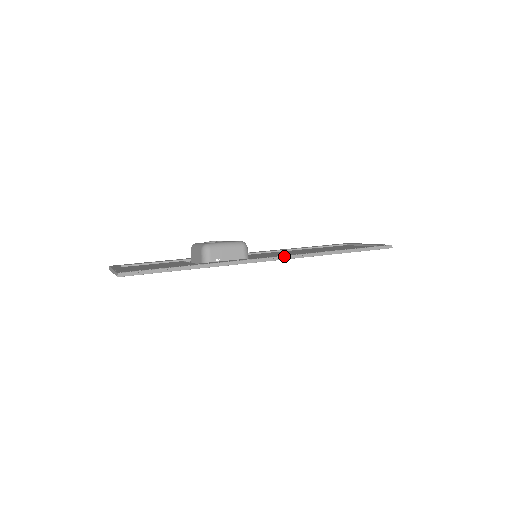
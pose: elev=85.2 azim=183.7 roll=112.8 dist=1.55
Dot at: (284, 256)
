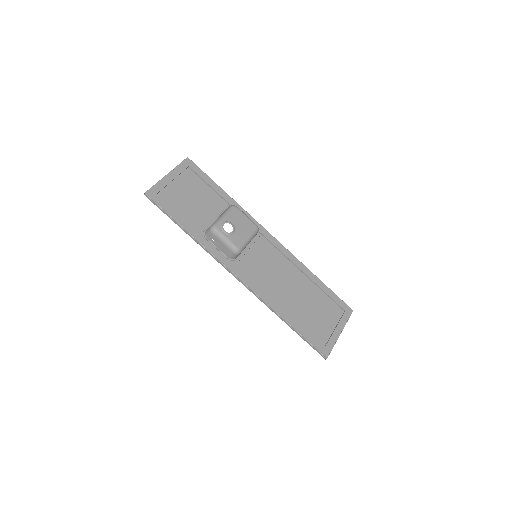
Dot at: (246, 285)
